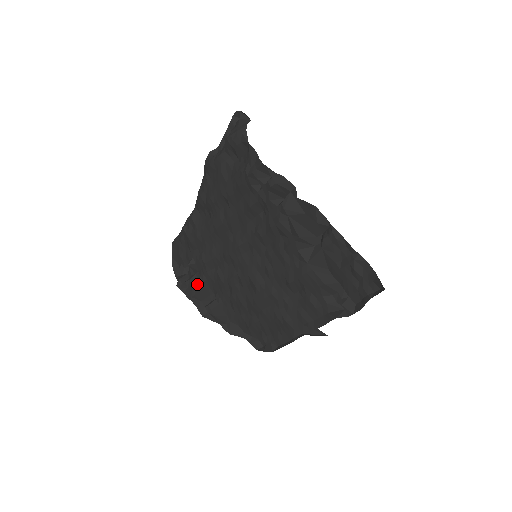
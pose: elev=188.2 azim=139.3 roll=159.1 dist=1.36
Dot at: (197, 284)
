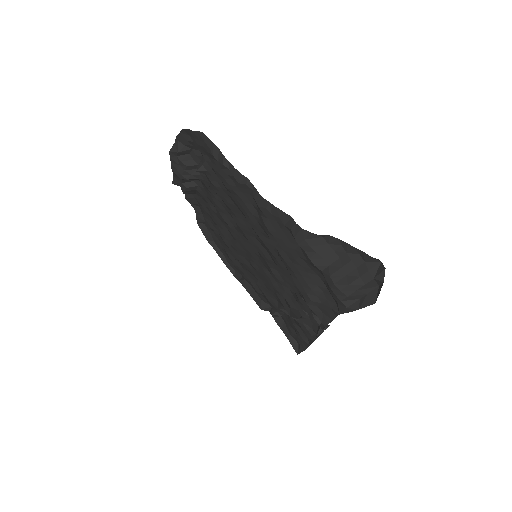
Dot at: (191, 176)
